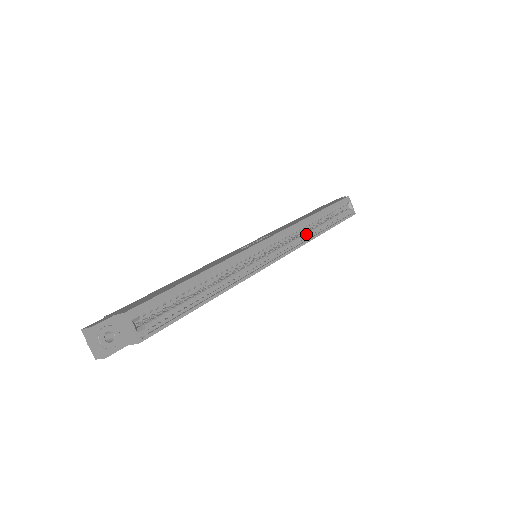
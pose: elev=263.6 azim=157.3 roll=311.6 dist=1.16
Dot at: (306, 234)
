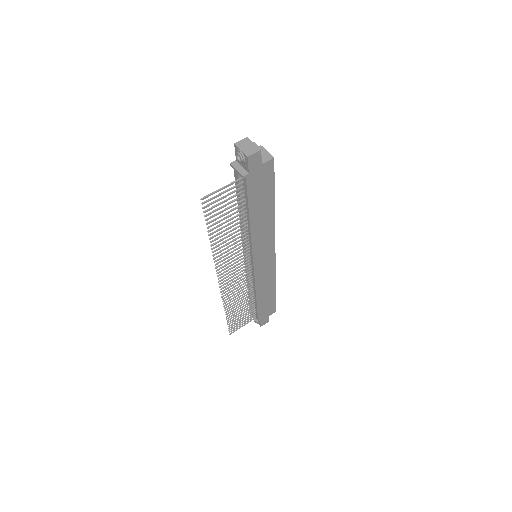
Dot at: occluded
